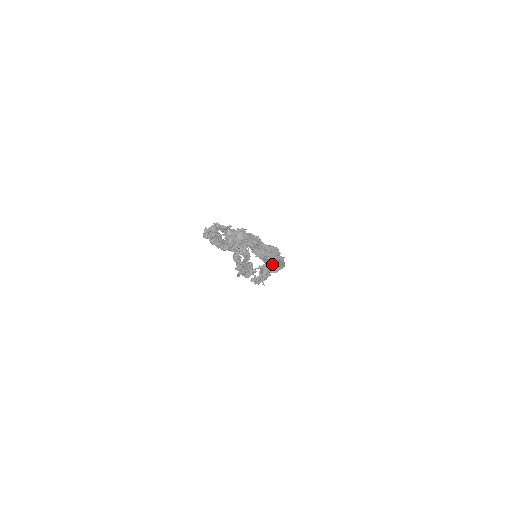
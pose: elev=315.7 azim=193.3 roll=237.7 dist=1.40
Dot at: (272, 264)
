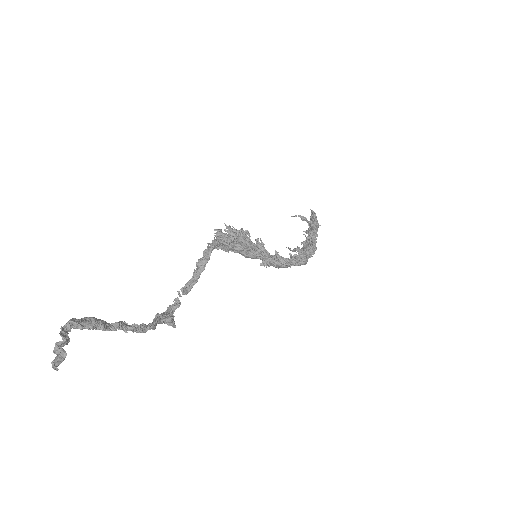
Dot at: occluded
